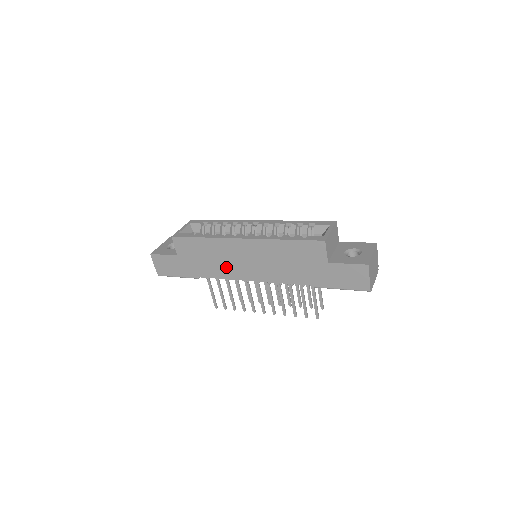
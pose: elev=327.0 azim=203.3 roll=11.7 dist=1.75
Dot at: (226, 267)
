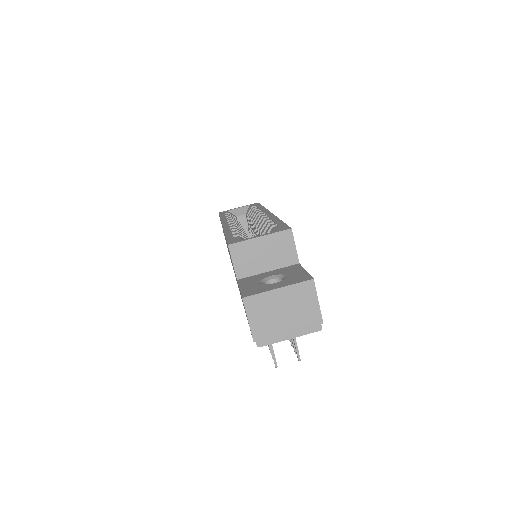
Dot at: occluded
